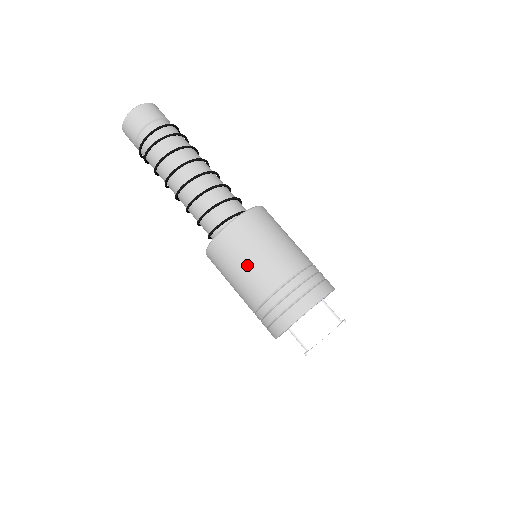
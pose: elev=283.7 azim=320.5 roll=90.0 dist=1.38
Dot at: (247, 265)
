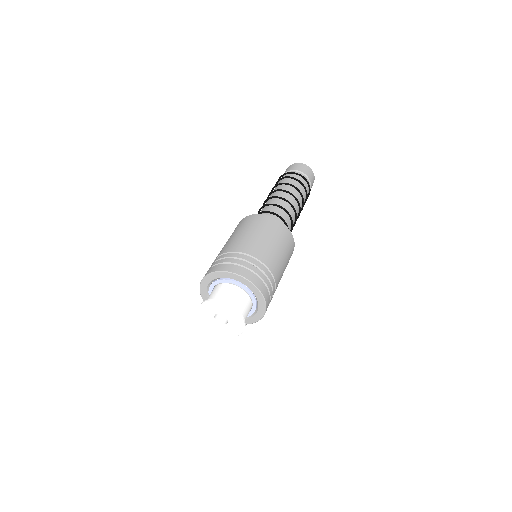
Dot at: (228, 240)
